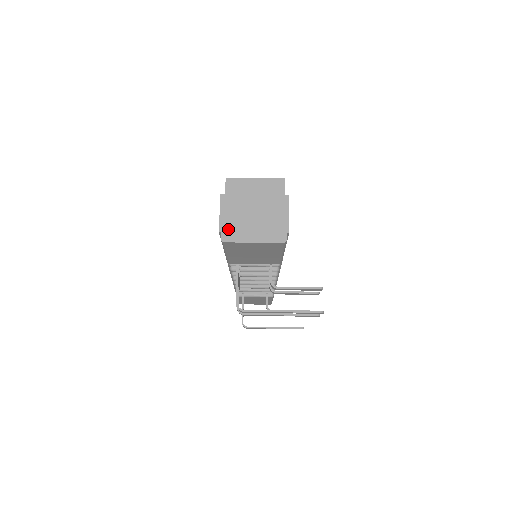
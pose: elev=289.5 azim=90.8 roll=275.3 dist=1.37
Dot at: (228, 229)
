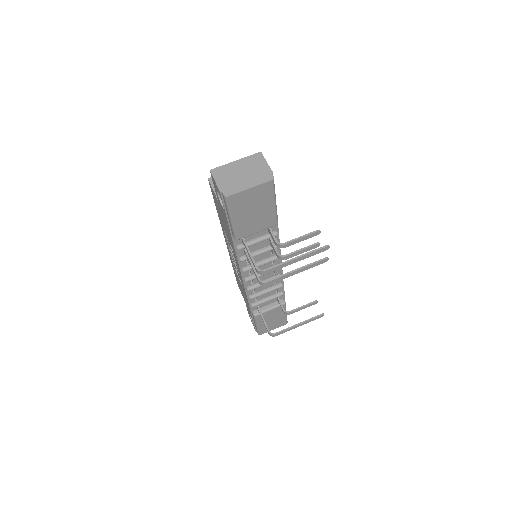
Dot at: (226, 188)
